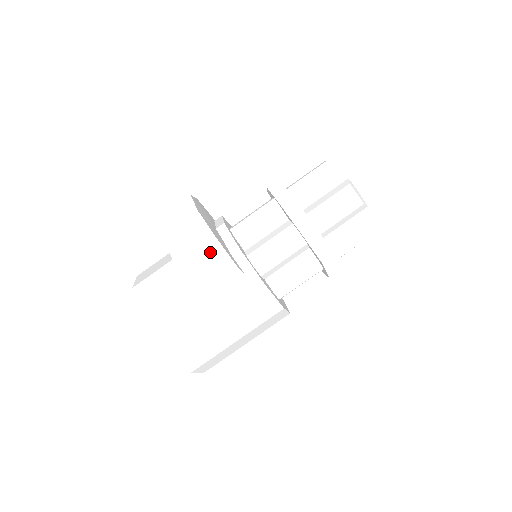
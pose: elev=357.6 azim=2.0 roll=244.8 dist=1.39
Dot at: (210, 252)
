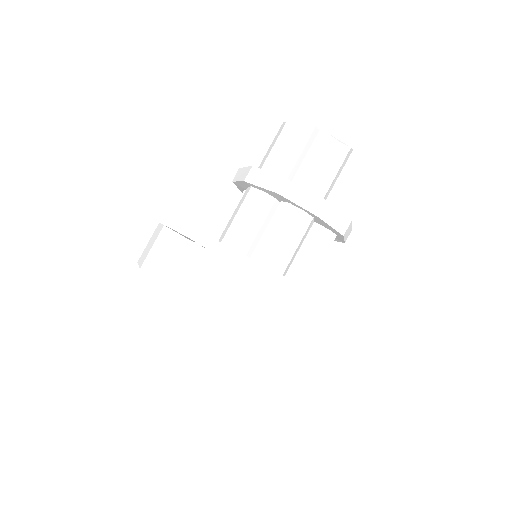
Dot at: (162, 240)
